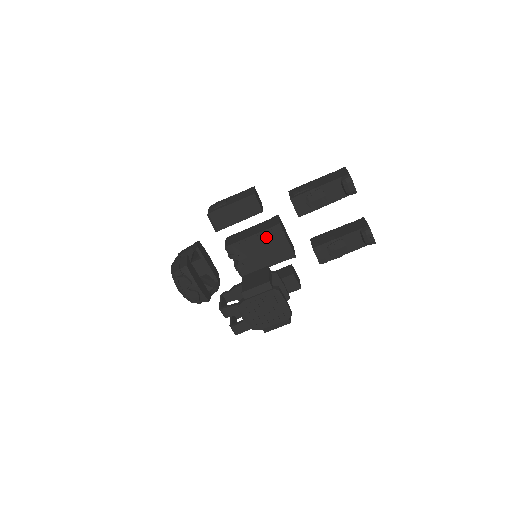
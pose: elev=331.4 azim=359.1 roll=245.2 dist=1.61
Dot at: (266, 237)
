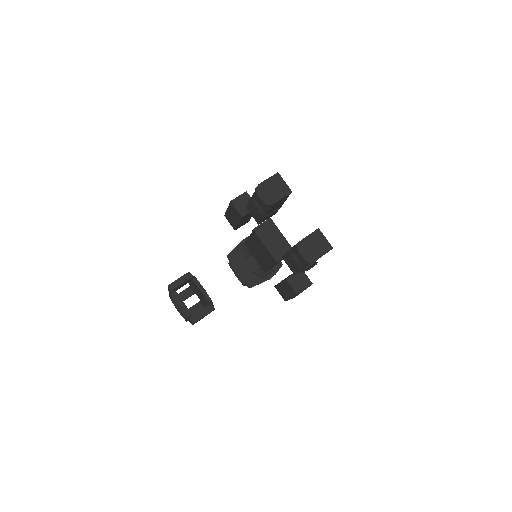
Dot at: (255, 240)
